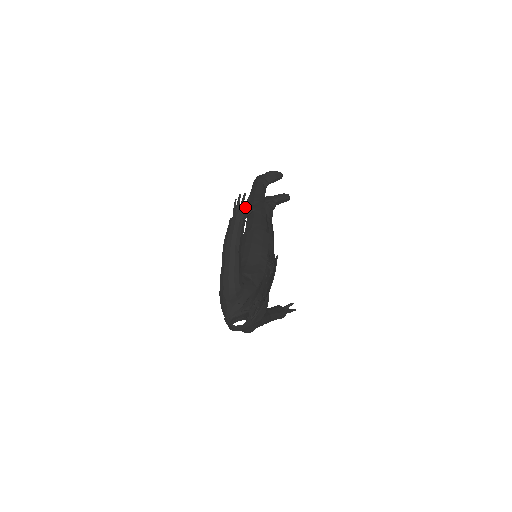
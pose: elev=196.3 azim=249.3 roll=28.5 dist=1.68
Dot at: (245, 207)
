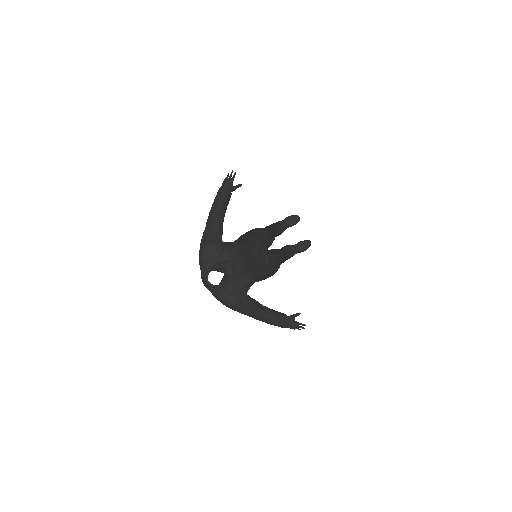
Dot at: (231, 179)
